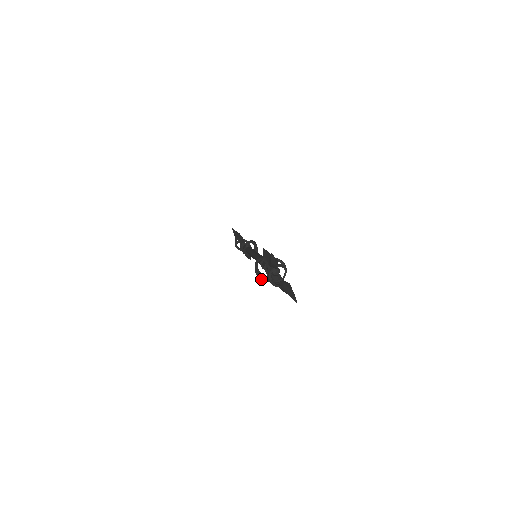
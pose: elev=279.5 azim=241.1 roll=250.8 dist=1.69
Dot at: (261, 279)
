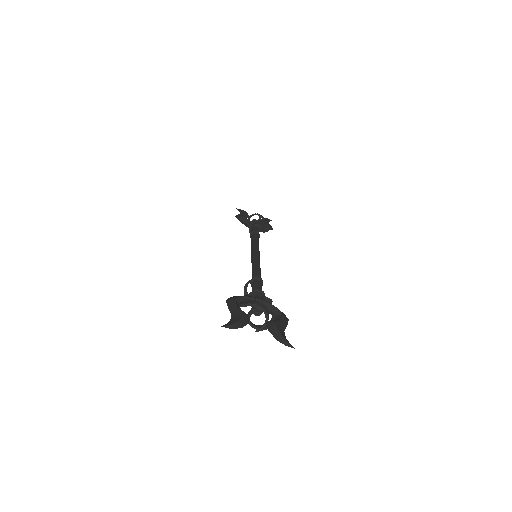
Dot at: occluded
